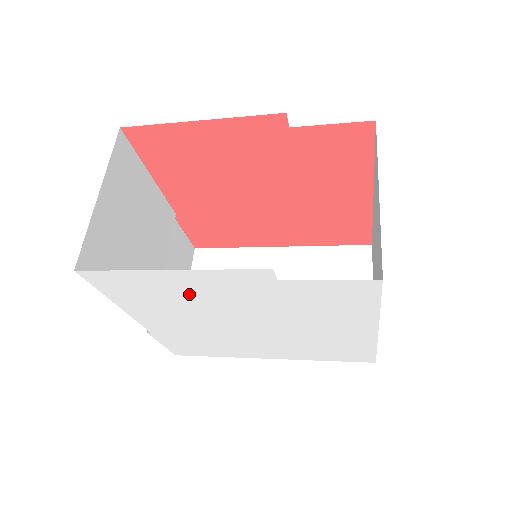
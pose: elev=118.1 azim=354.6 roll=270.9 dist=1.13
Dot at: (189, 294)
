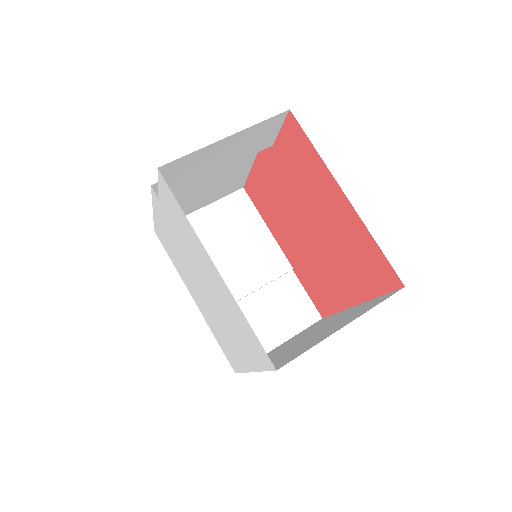
Dot at: (170, 241)
